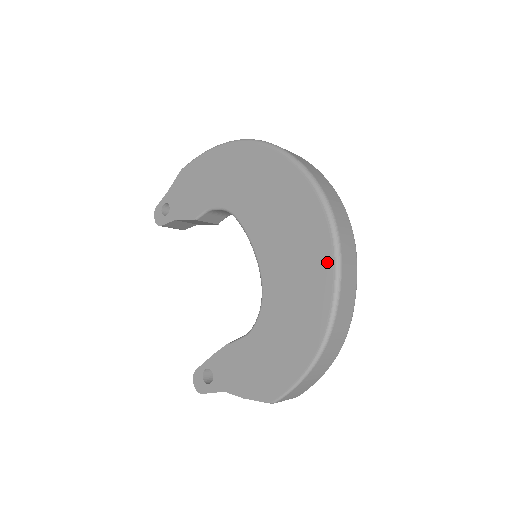
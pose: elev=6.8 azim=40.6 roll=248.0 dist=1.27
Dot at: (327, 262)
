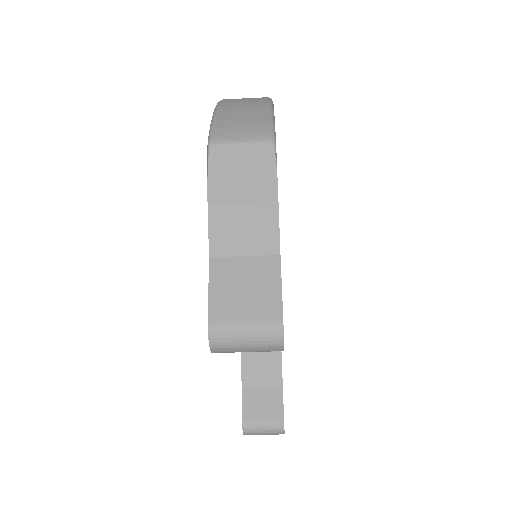
Dot at: occluded
